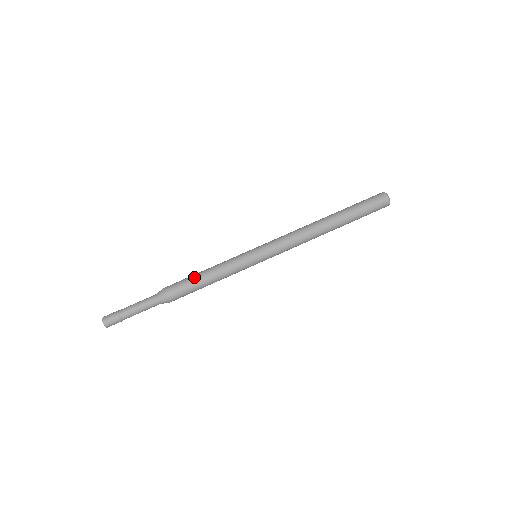
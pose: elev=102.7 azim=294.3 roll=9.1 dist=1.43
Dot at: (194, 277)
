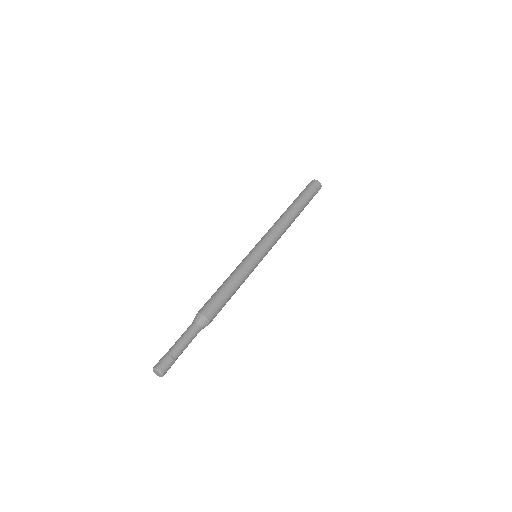
Dot at: (223, 292)
